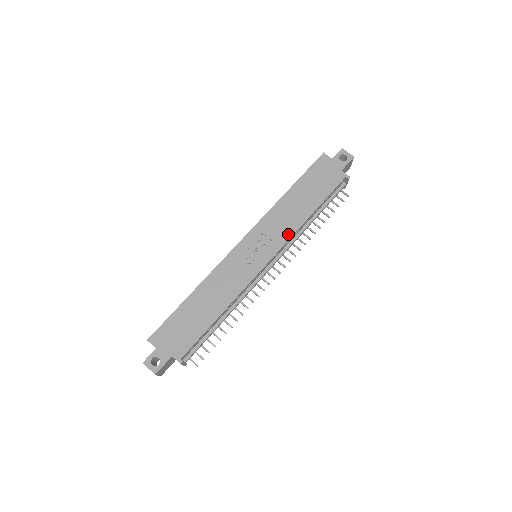
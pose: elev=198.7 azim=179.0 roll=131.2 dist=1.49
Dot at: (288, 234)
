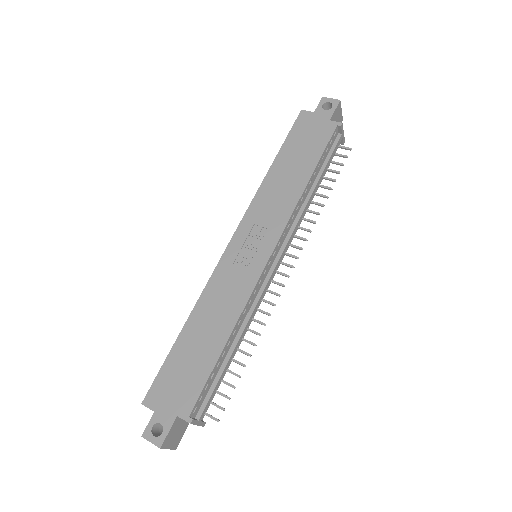
Dot at: (286, 214)
